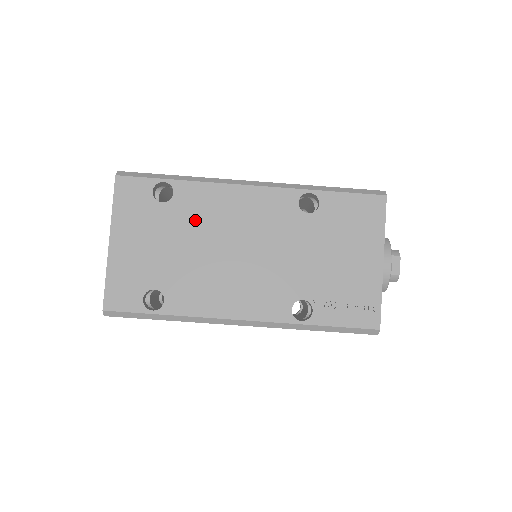
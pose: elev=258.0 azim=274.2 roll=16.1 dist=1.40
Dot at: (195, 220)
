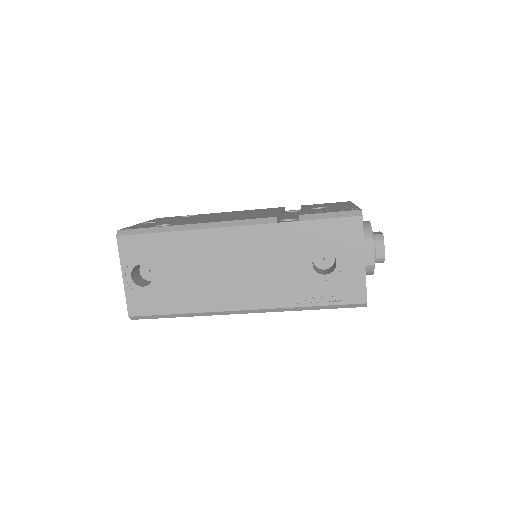
Dot at: occluded
